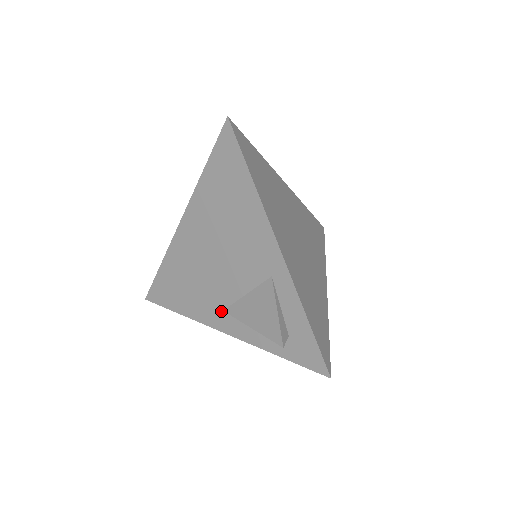
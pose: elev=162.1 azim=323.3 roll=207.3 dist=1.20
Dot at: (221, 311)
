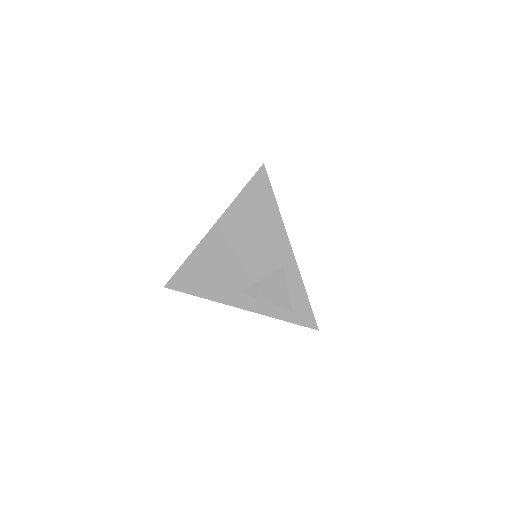
Dot at: (238, 292)
